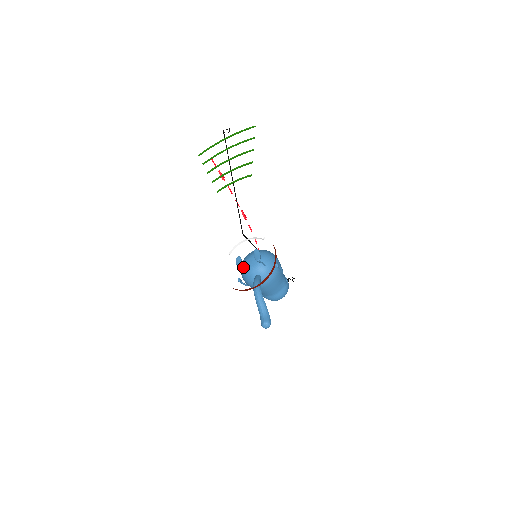
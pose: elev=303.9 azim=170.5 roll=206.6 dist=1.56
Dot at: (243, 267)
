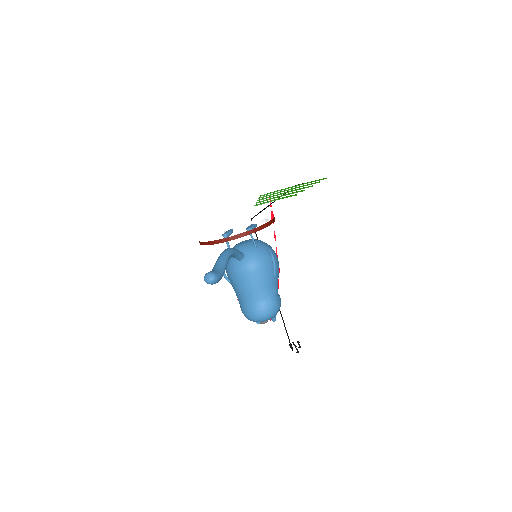
Dot at: occluded
